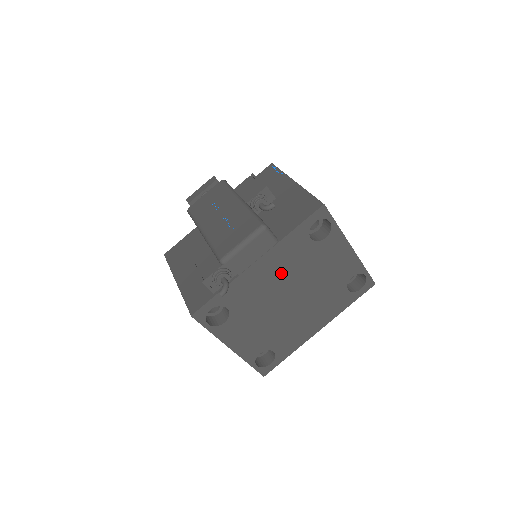
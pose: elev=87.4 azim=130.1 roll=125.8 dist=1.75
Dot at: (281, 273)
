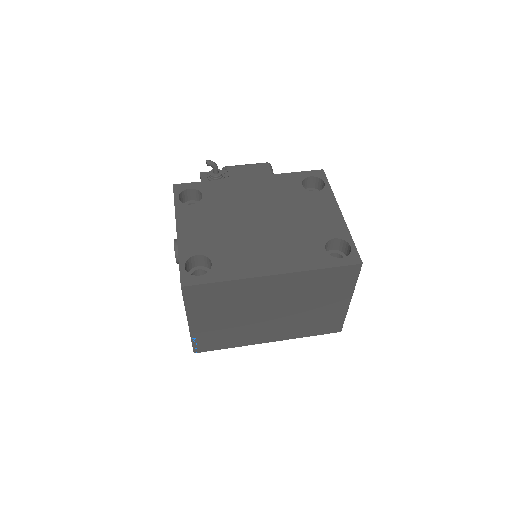
Dot at: (263, 196)
